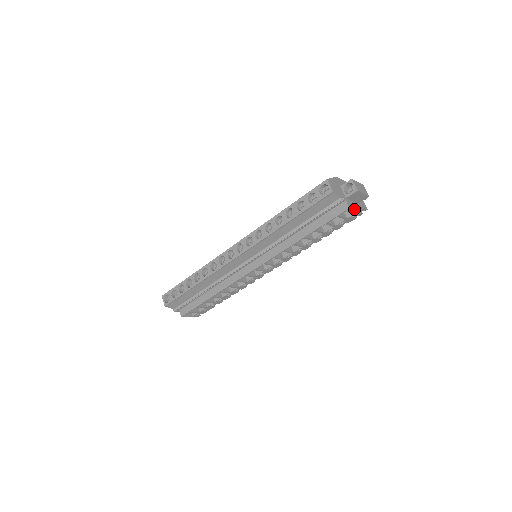
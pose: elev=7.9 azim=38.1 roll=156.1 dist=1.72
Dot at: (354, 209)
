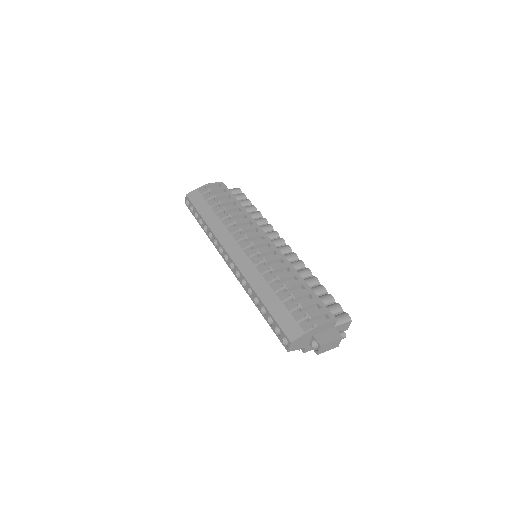
Dot at: occluded
